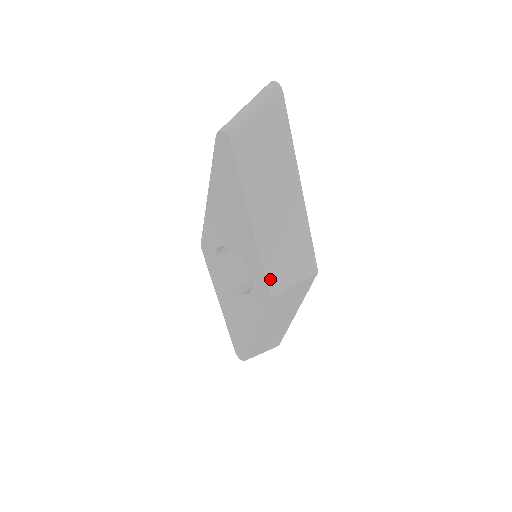
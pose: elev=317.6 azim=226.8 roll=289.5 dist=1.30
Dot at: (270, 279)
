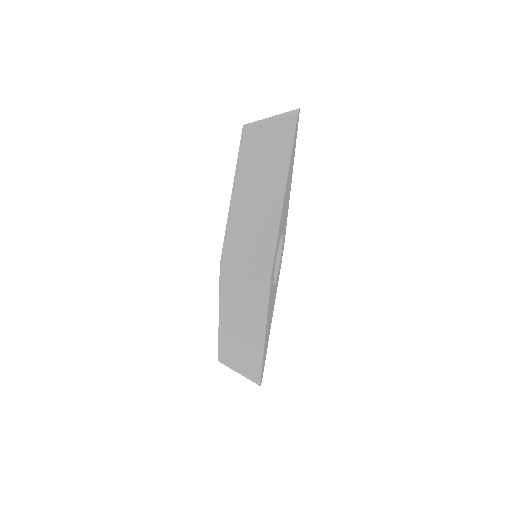
Dot at: (226, 248)
